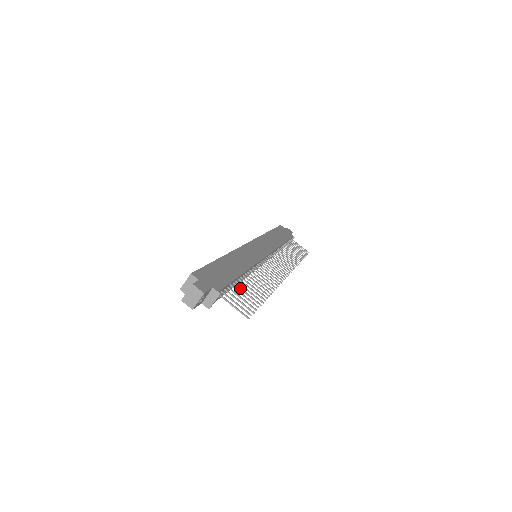
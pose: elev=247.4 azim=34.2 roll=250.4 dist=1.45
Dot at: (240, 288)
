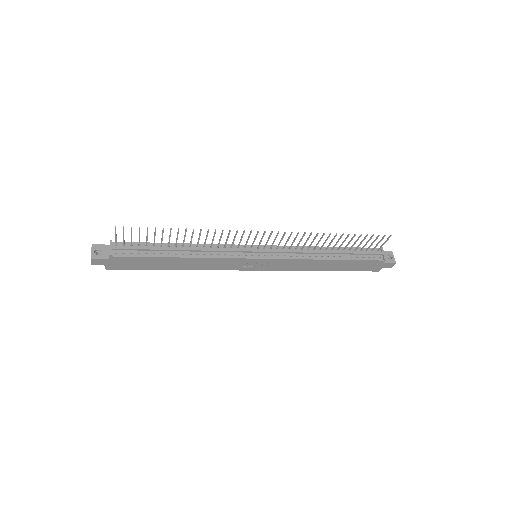
Dot at: (154, 241)
